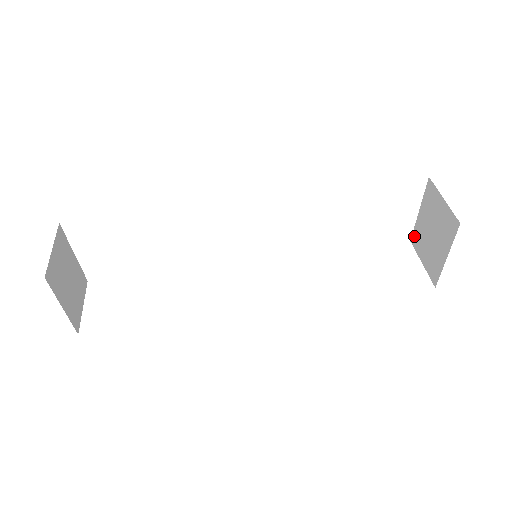
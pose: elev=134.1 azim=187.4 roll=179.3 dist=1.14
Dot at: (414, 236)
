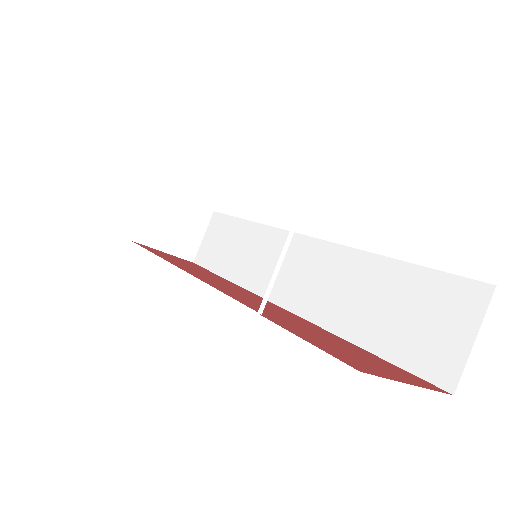
Dot at: occluded
